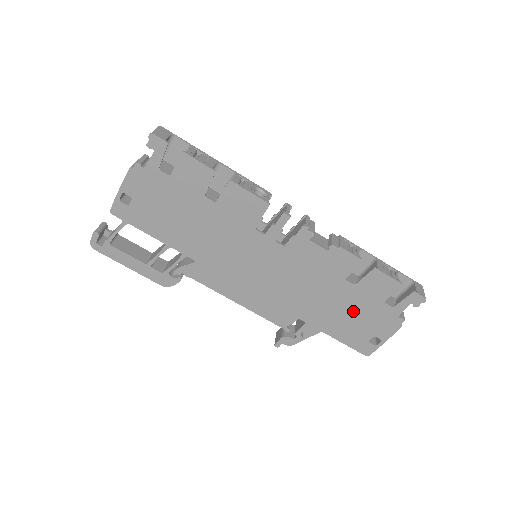
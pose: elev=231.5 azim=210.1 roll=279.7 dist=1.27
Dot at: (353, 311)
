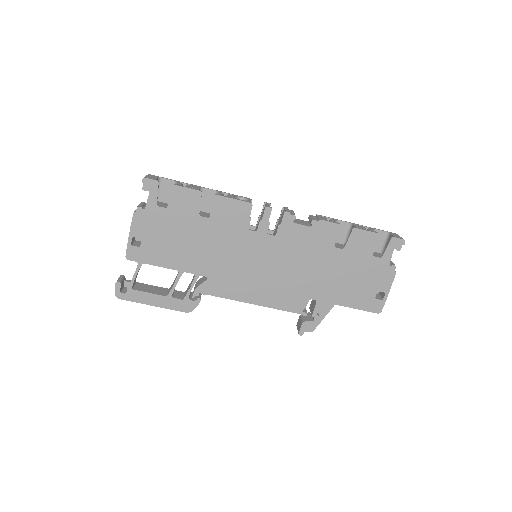
Dot at: (351, 274)
